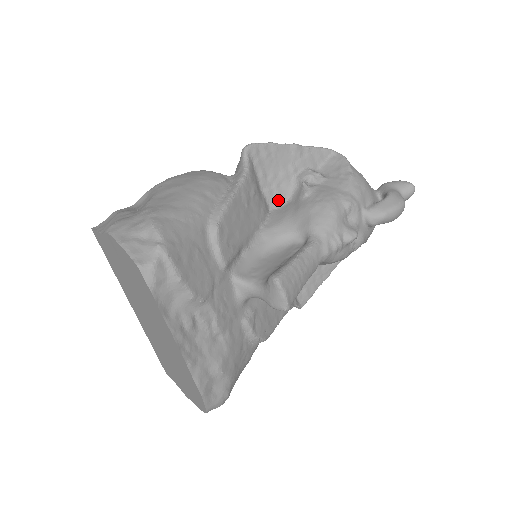
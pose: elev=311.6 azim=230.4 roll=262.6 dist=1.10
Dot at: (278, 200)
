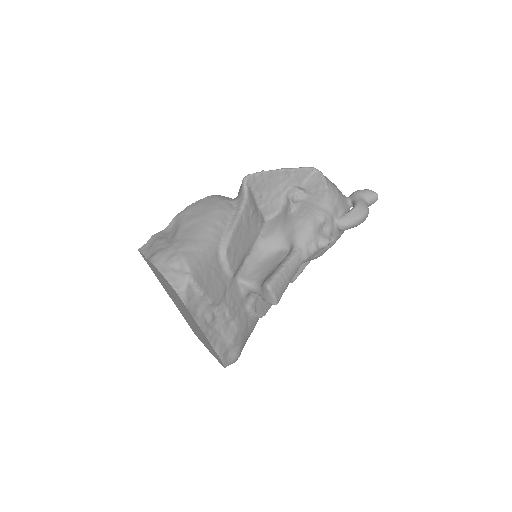
Dot at: (272, 212)
